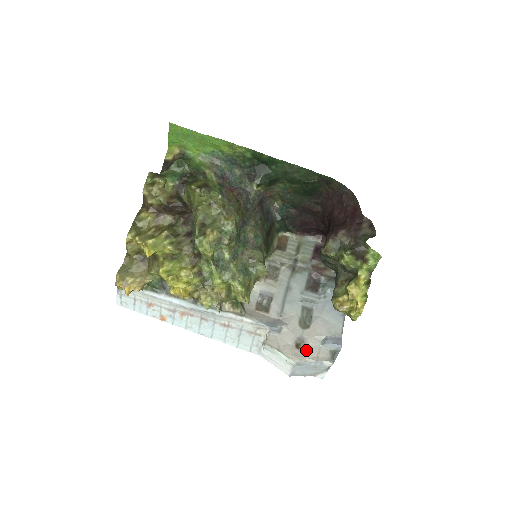
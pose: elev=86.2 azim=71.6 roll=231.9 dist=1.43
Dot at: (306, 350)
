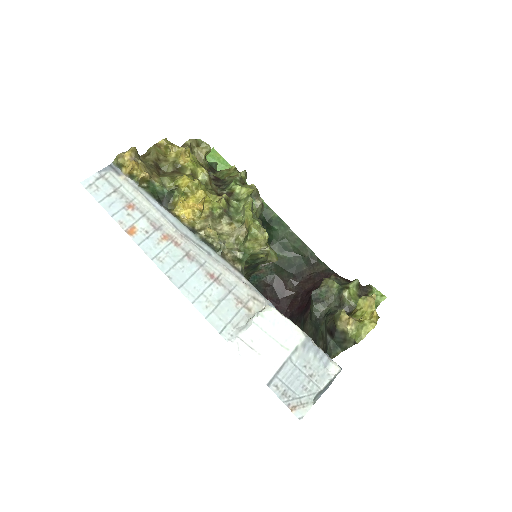
Dot at: occluded
